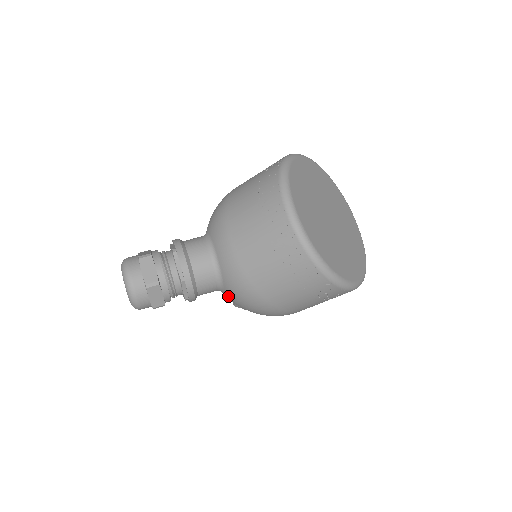
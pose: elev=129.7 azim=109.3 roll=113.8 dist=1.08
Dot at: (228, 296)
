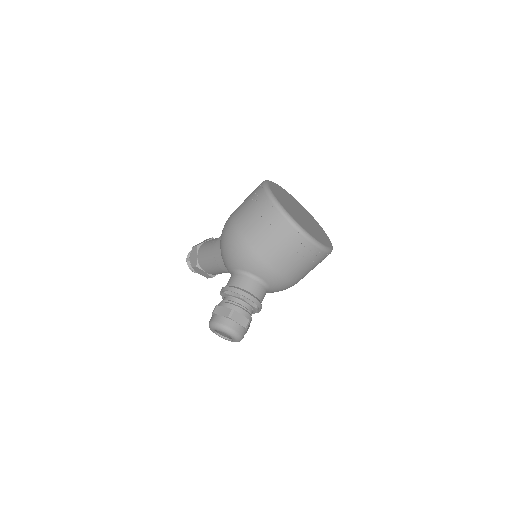
Dot at: occluded
